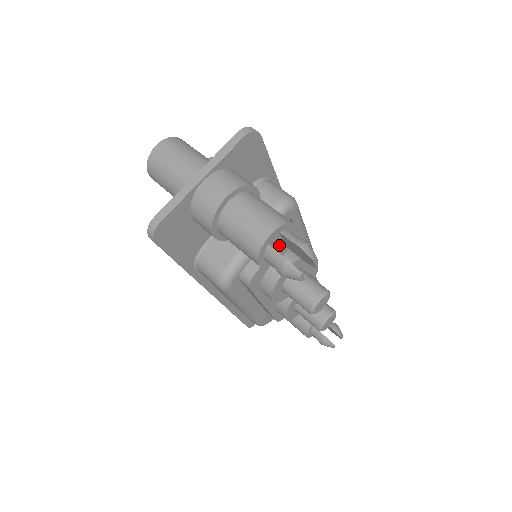
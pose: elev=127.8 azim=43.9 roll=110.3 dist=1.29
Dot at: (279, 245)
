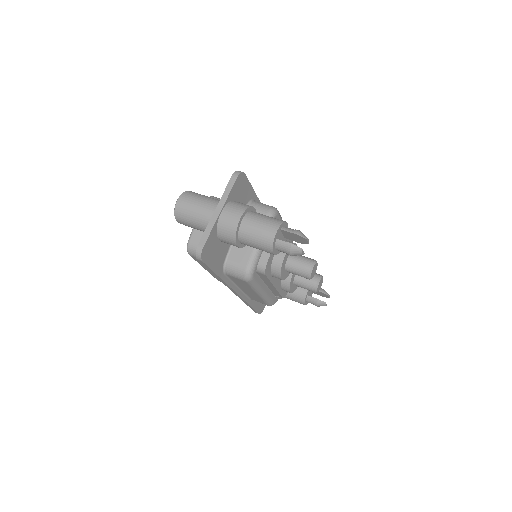
Dot at: (281, 238)
